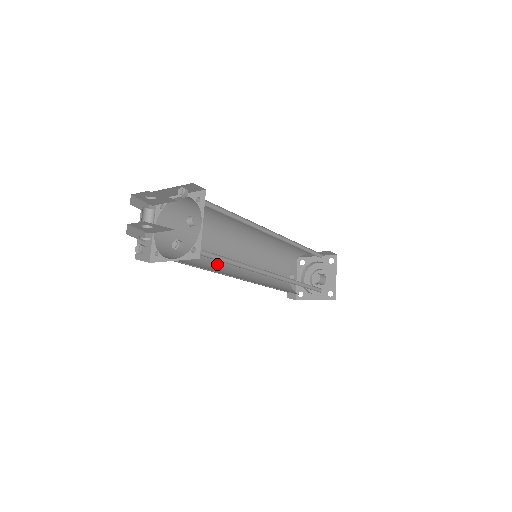
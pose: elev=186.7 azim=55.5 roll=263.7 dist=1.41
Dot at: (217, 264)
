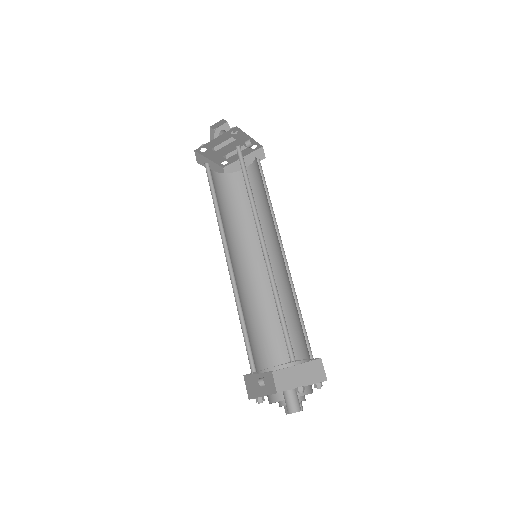
Dot at: occluded
